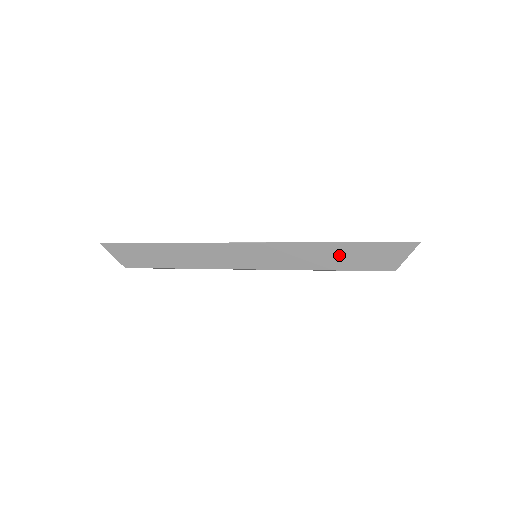
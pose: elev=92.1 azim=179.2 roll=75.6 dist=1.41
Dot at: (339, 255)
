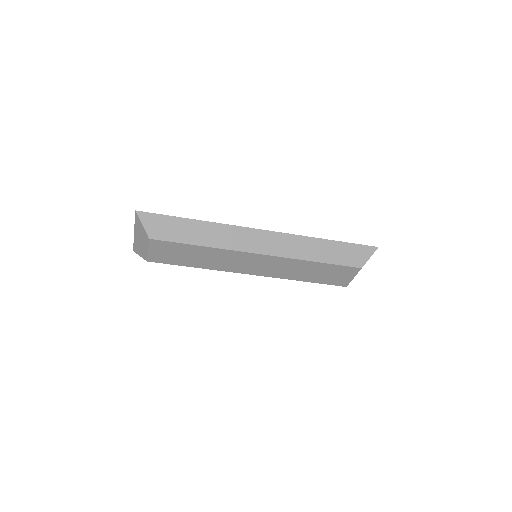
Dot at: (328, 250)
